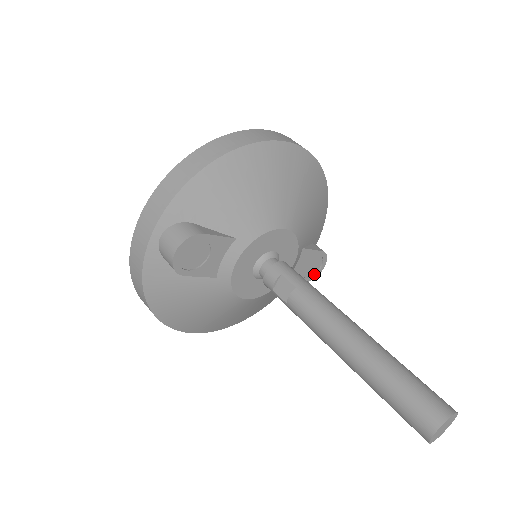
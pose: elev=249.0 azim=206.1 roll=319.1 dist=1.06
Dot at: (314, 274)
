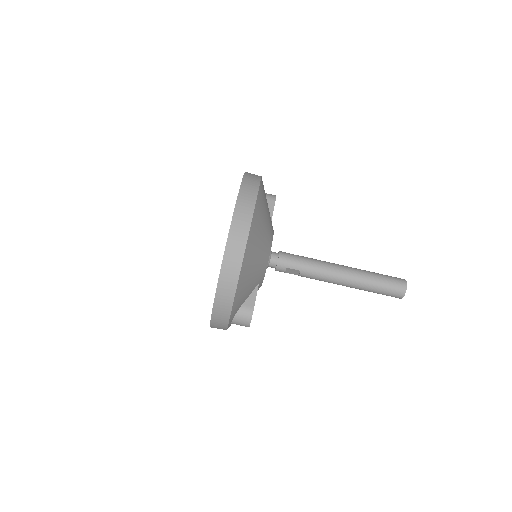
Dot at: occluded
